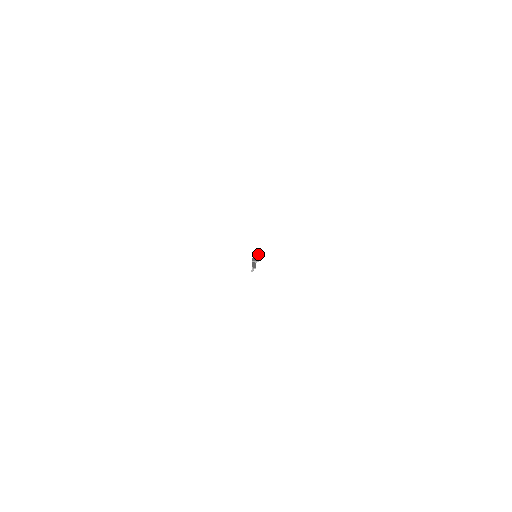
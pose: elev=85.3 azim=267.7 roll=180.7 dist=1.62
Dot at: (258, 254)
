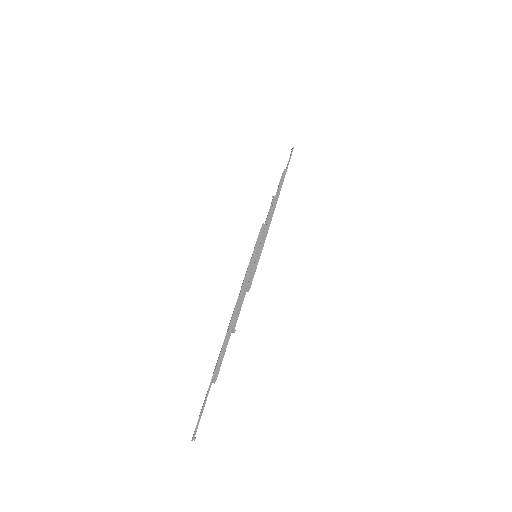
Dot at: (252, 278)
